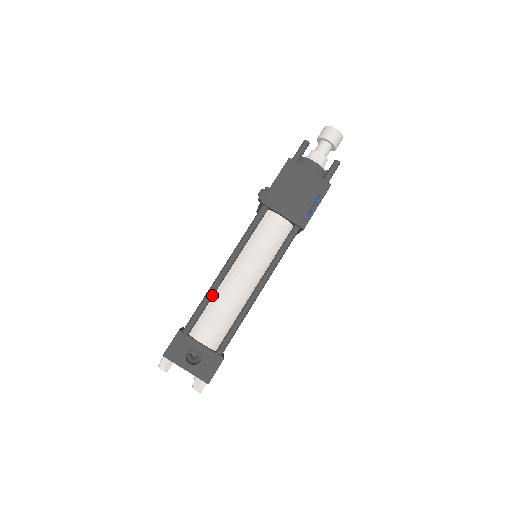
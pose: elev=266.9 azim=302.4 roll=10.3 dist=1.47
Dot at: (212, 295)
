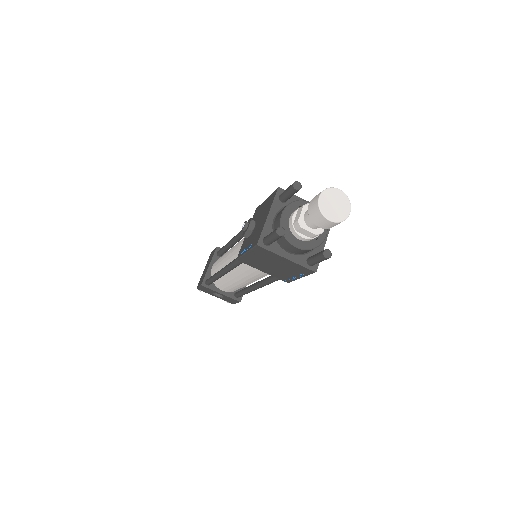
Dot at: (218, 278)
